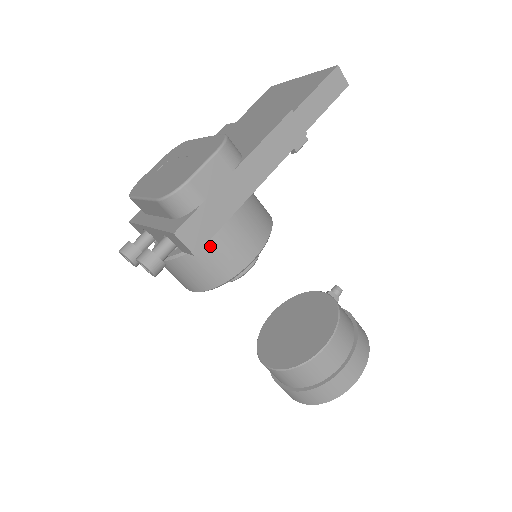
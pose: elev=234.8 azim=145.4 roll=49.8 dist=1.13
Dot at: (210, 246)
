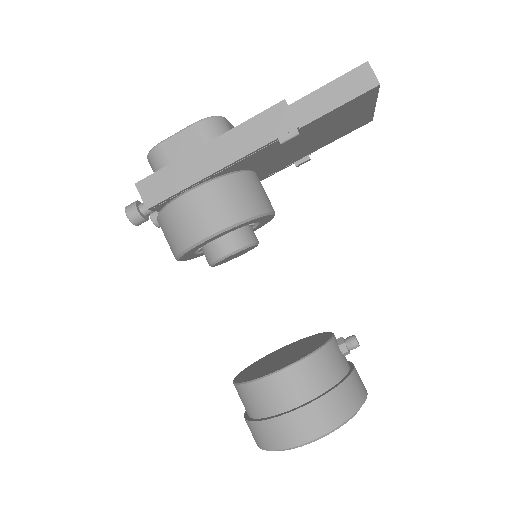
Dot at: (172, 210)
